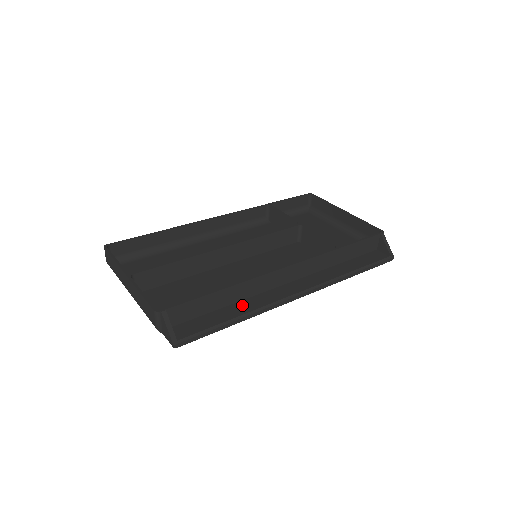
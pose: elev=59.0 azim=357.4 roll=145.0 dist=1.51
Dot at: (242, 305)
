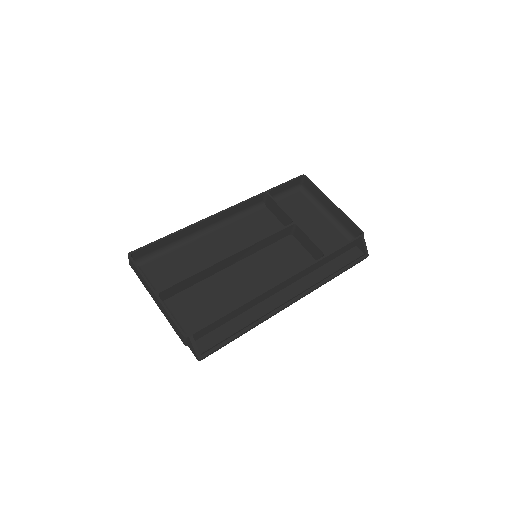
Dot at: (247, 316)
